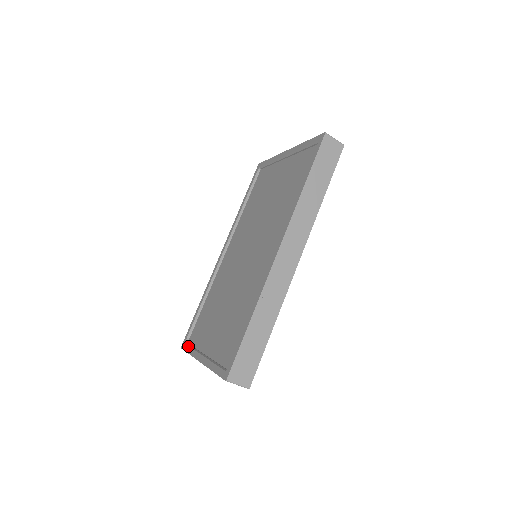
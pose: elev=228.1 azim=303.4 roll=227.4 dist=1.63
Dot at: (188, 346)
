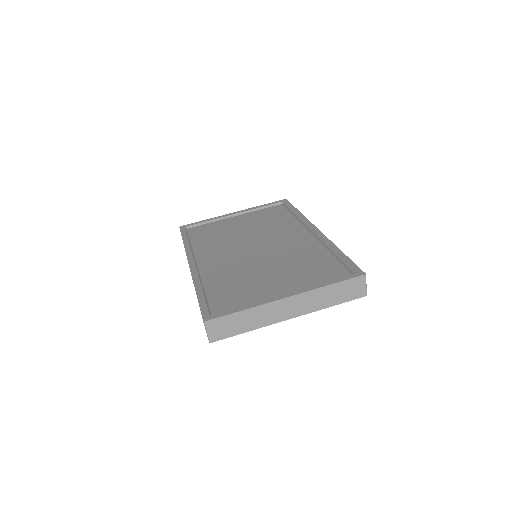
Dot at: occluded
